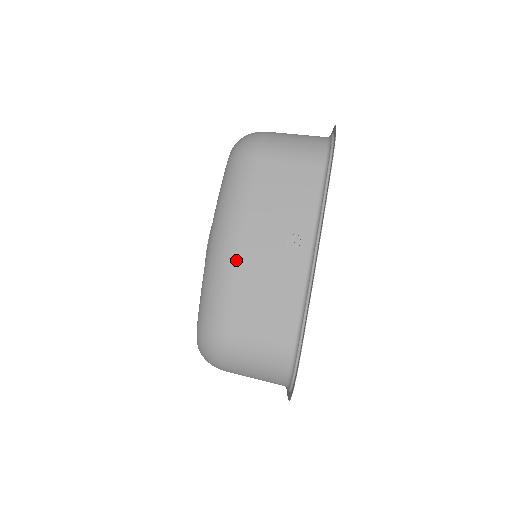
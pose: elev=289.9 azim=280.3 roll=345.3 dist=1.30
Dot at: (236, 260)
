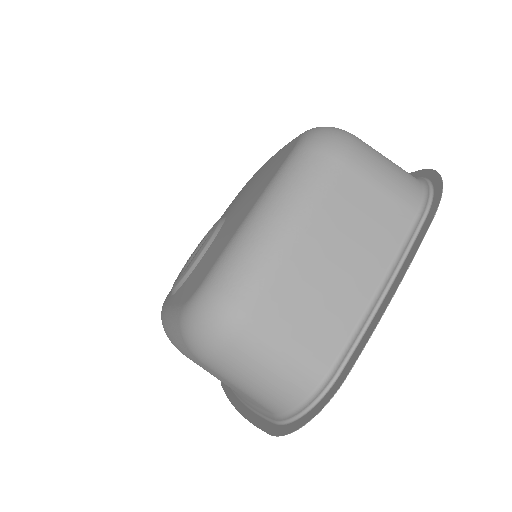
Dot at: occluded
